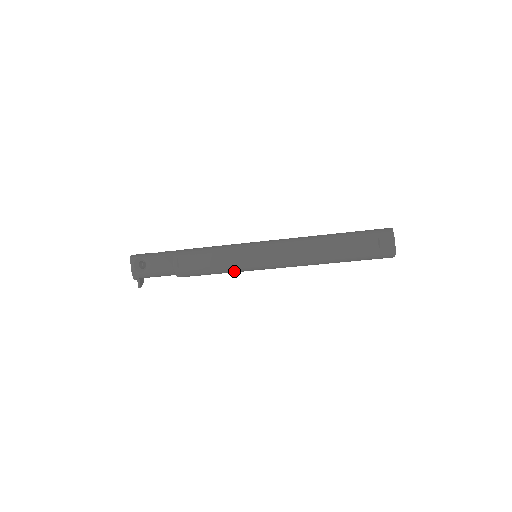
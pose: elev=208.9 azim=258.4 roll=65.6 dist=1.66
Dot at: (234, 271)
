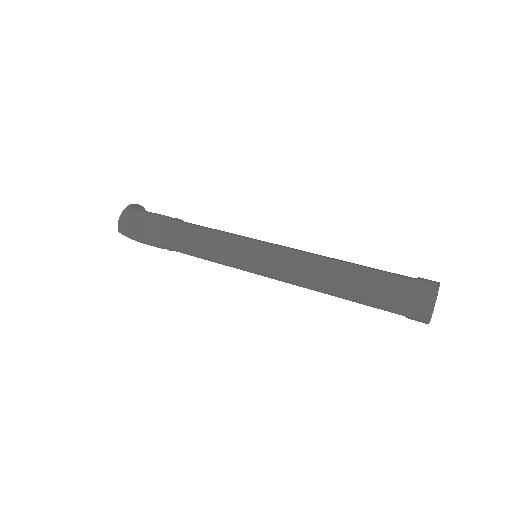
Dot at: occluded
